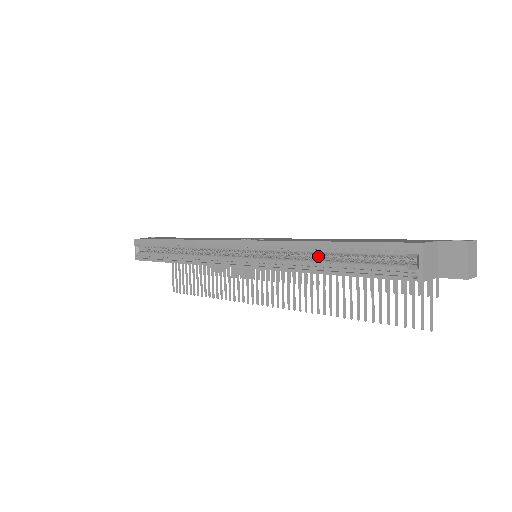
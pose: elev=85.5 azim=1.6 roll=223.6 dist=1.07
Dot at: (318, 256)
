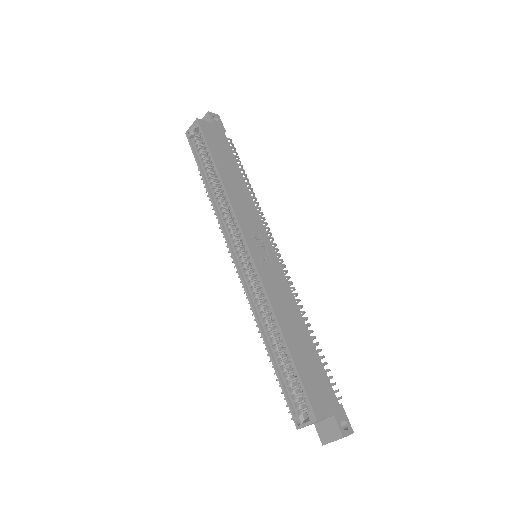
Dot at: occluded
